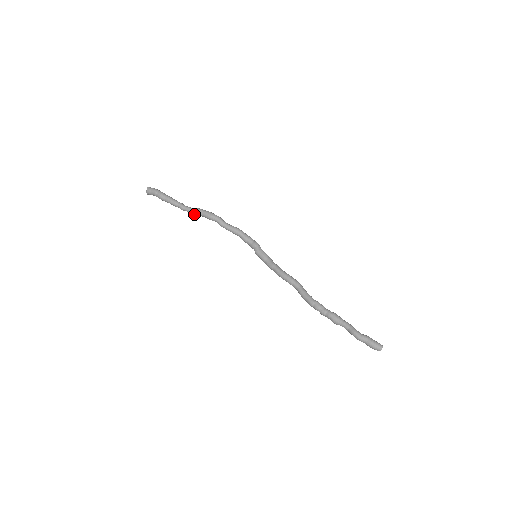
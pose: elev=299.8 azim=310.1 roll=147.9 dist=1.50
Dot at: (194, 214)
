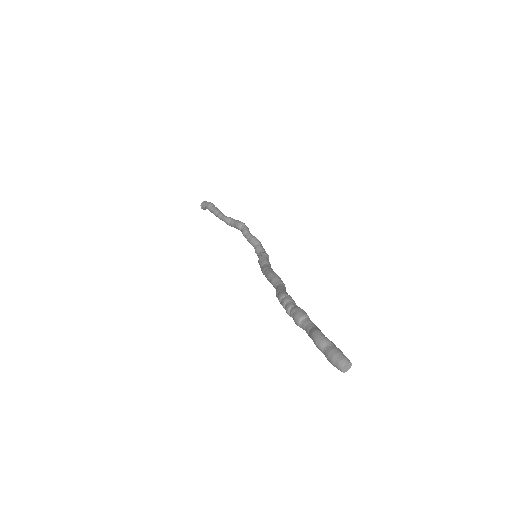
Dot at: (226, 222)
